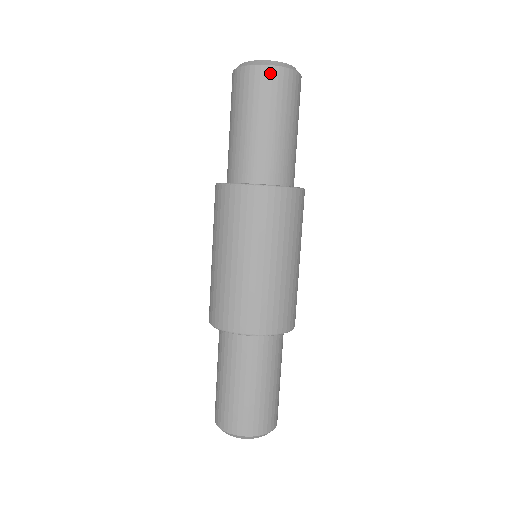
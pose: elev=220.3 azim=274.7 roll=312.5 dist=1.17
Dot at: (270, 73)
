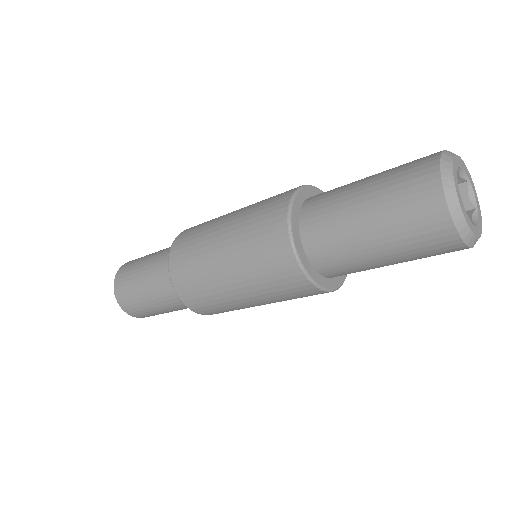
Dot at: occluded
